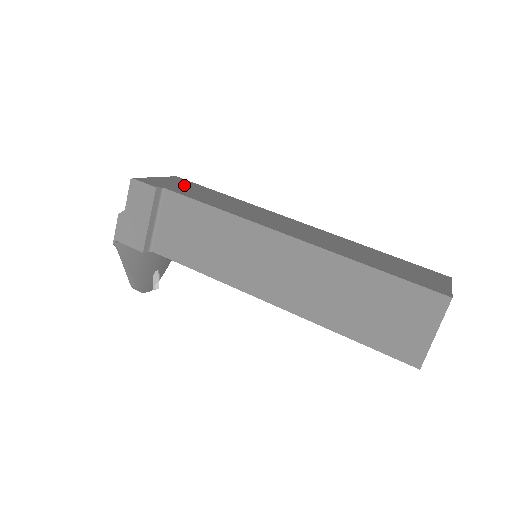
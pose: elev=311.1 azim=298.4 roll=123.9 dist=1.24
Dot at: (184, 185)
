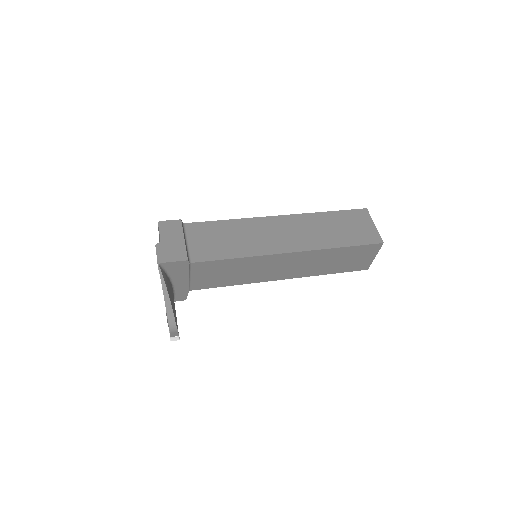
Dot at: occluded
